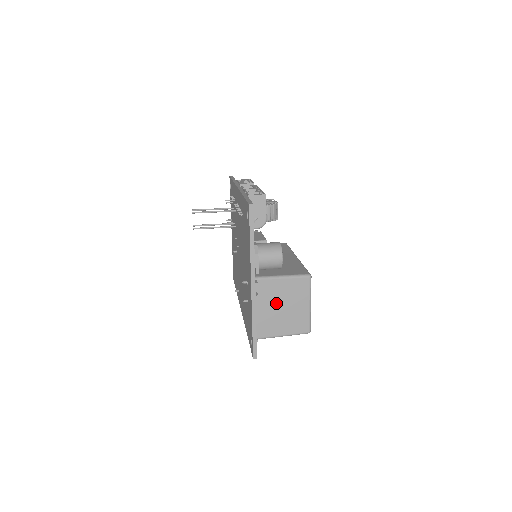
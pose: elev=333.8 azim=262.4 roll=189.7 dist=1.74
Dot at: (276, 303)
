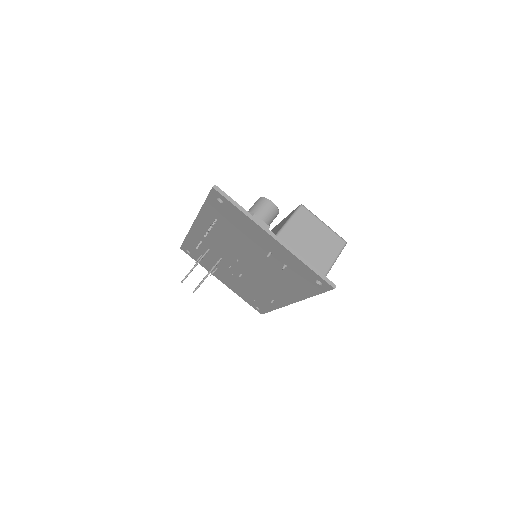
Dot at: (303, 245)
